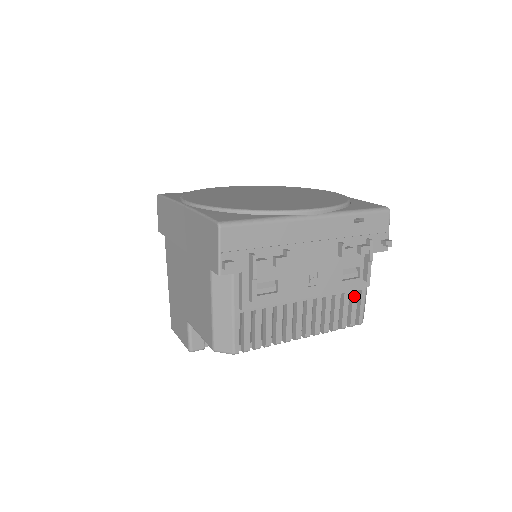
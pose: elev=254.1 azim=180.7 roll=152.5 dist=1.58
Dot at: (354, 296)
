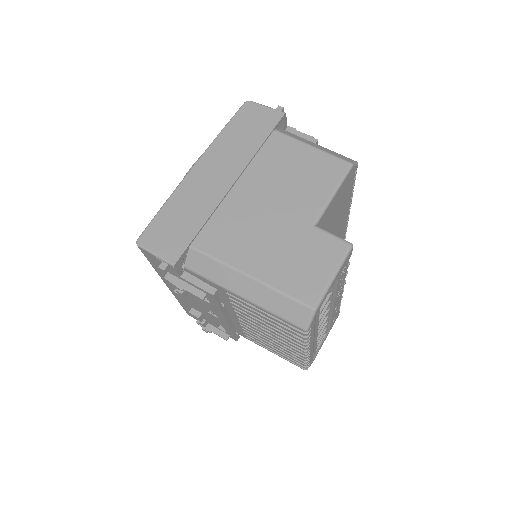
Dot at: occluded
